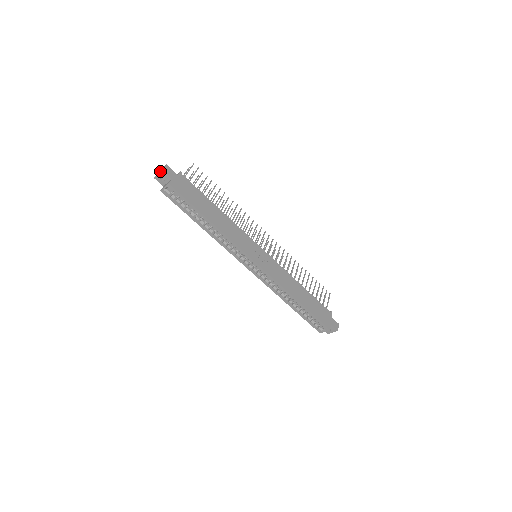
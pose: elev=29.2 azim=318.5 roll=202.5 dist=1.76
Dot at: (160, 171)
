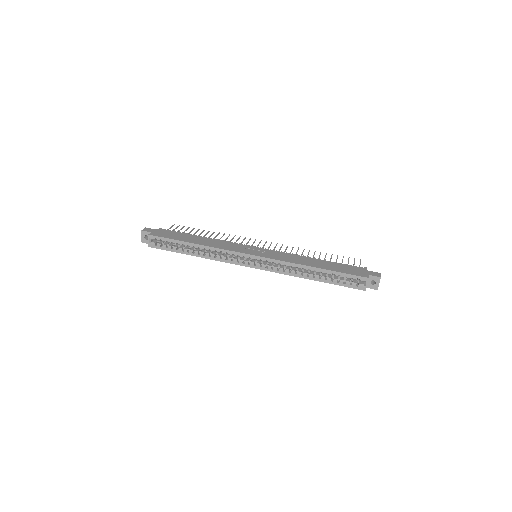
Dot at: (141, 232)
